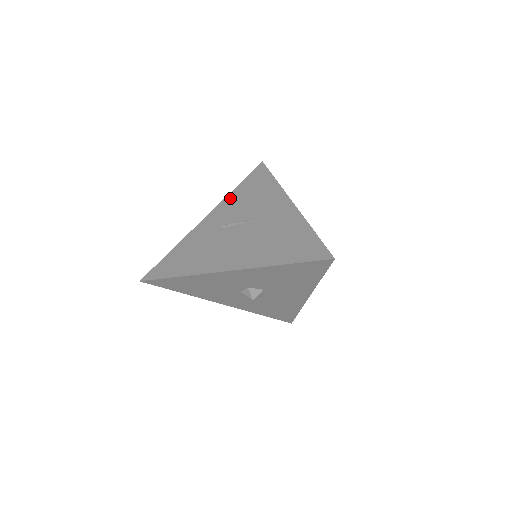
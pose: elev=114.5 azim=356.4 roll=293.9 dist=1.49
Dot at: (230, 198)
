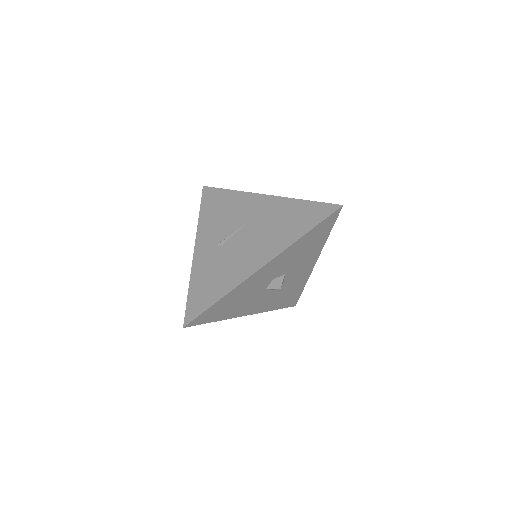
Dot at: (203, 224)
